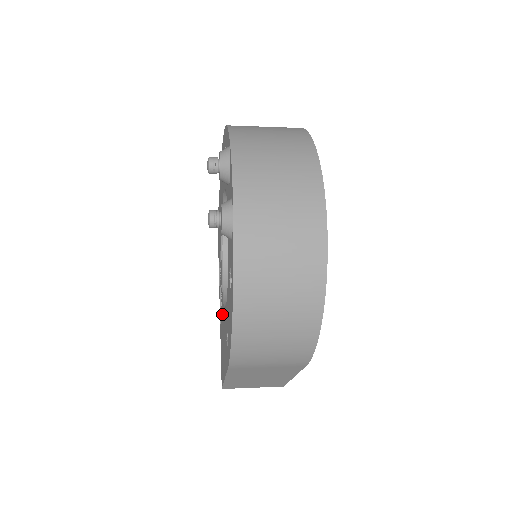
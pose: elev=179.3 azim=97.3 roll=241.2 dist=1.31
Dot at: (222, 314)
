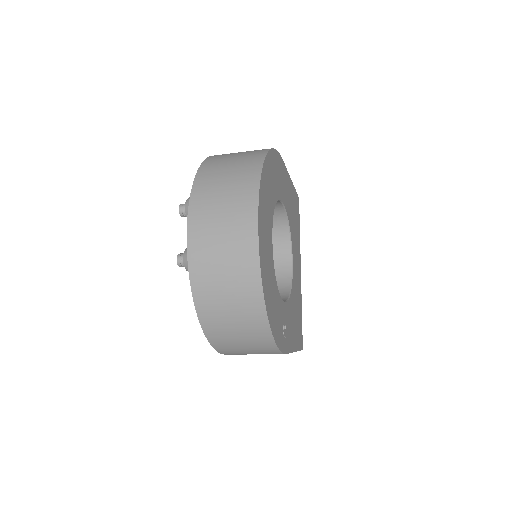
Dot at: occluded
